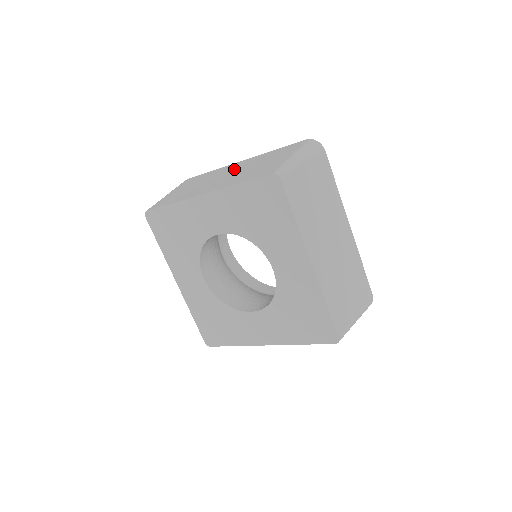
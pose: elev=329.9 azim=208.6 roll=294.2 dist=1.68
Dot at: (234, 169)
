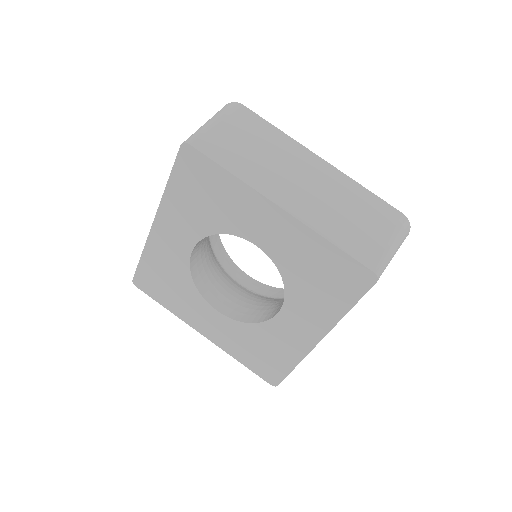
Dot at: occluded
